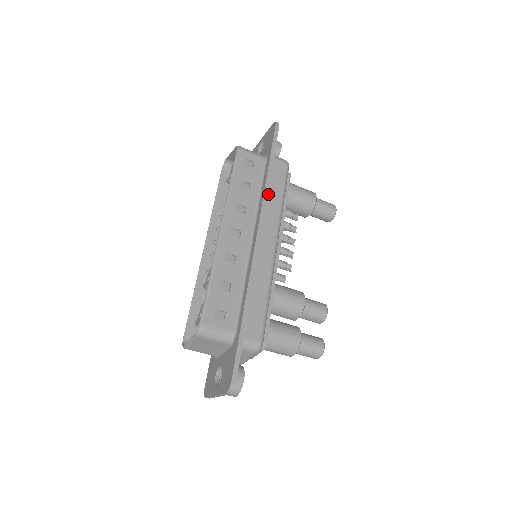
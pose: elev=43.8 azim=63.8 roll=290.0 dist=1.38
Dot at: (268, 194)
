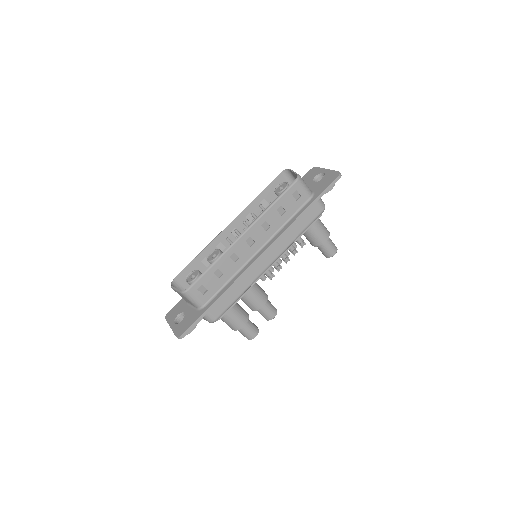
Dot at: (292, 226)
